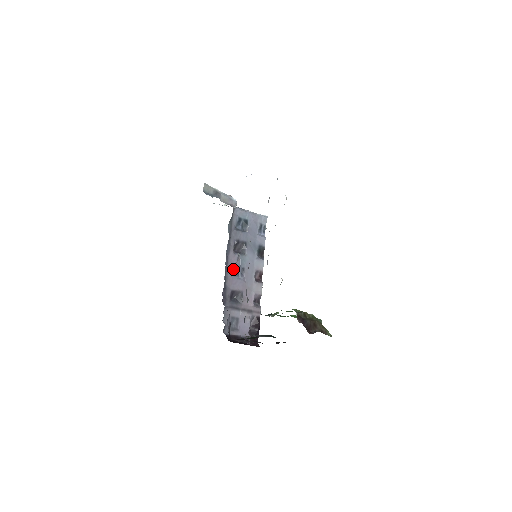
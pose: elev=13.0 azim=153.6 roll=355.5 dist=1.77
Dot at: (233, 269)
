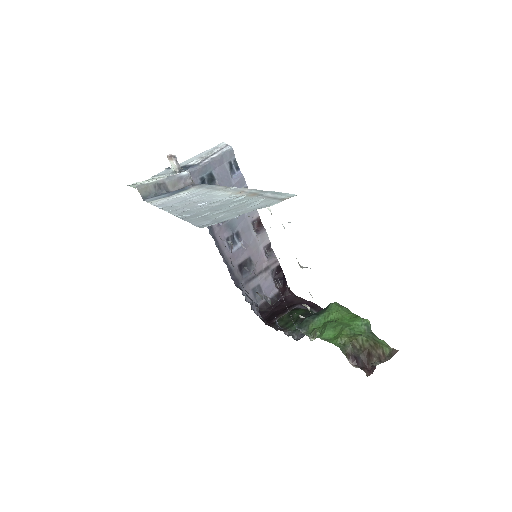
Dot at: (227, 242)
